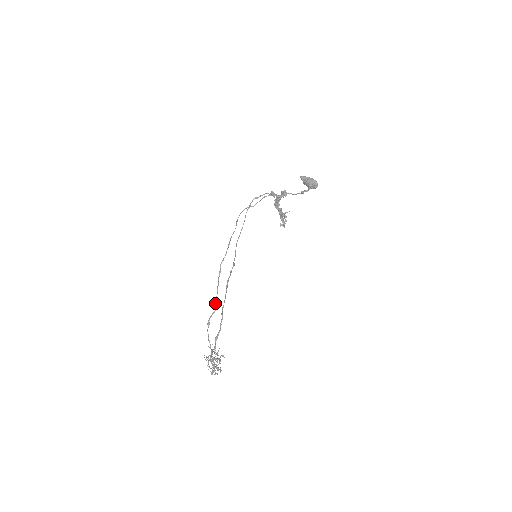
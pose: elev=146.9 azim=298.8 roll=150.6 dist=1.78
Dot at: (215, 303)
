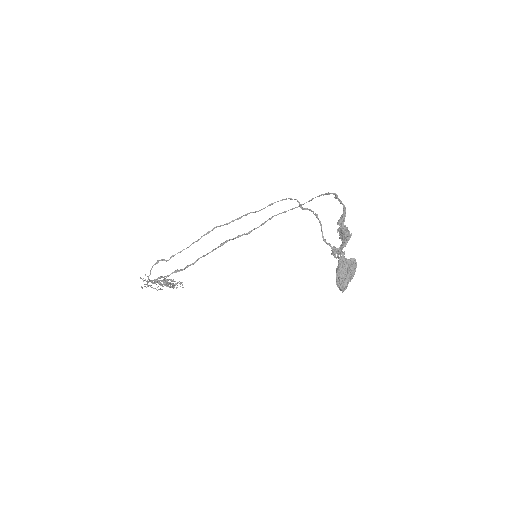
Dot at: occluded
